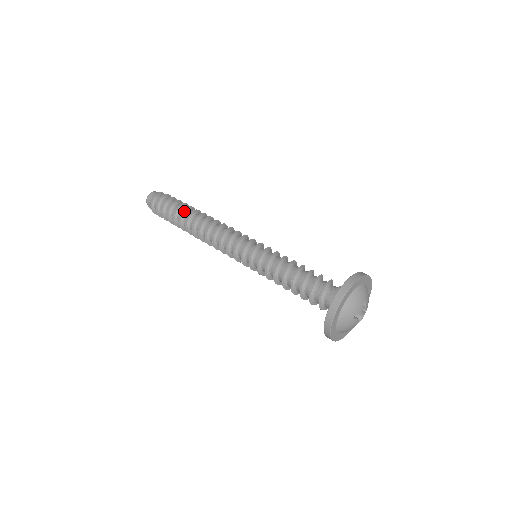
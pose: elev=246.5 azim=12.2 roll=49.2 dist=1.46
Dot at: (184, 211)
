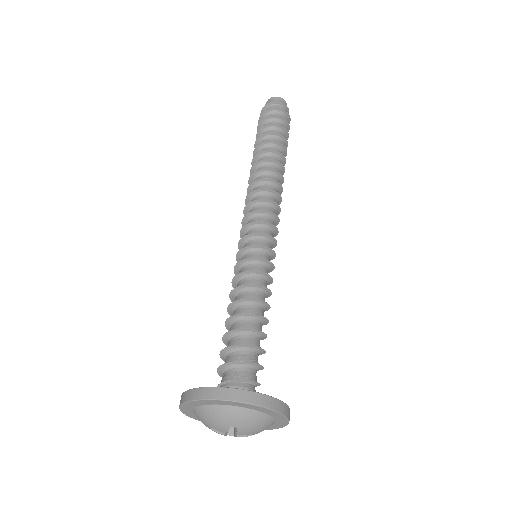
Dot at: (262, 144)
